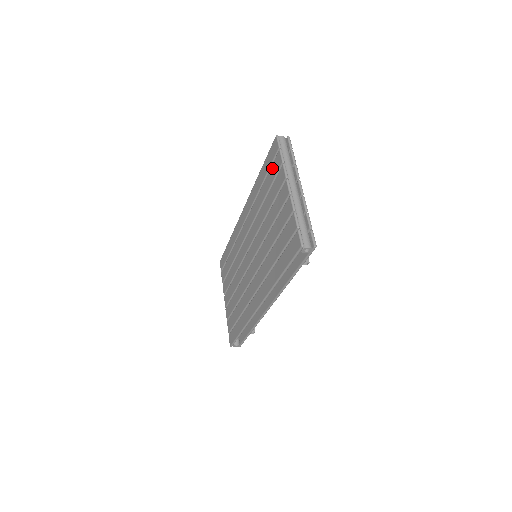
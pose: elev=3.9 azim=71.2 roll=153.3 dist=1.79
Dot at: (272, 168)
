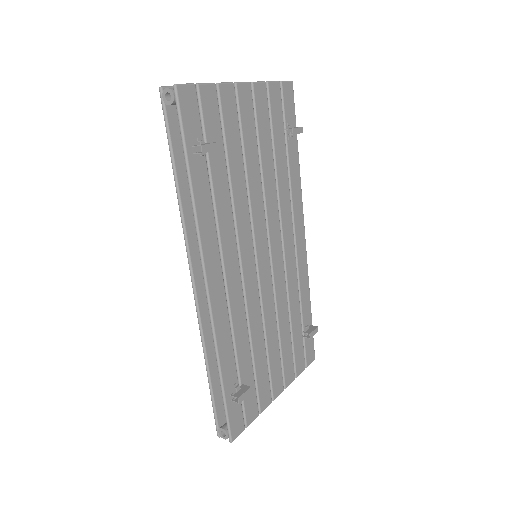
Dot at: occluded
